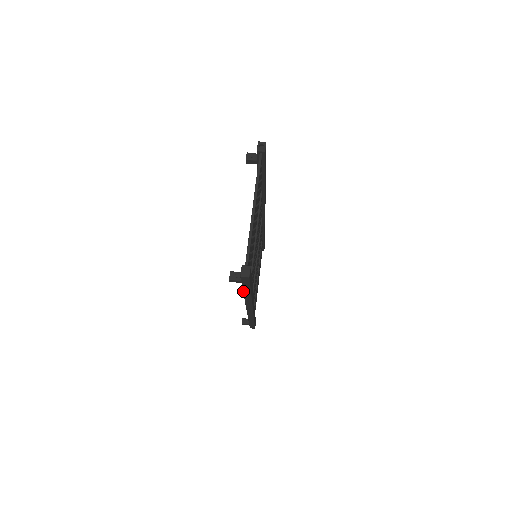
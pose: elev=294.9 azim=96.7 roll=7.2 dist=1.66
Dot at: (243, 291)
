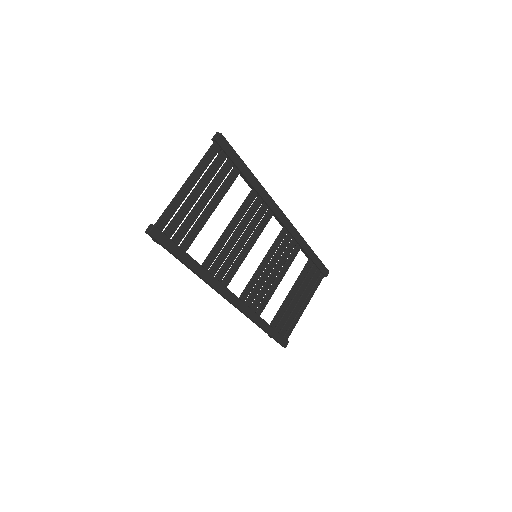
Dot at: (179, 260)
